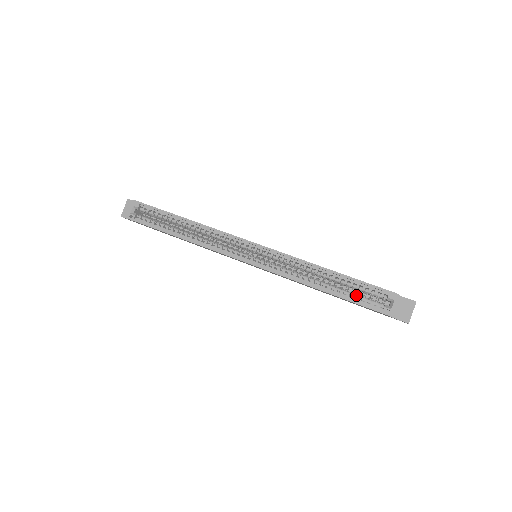
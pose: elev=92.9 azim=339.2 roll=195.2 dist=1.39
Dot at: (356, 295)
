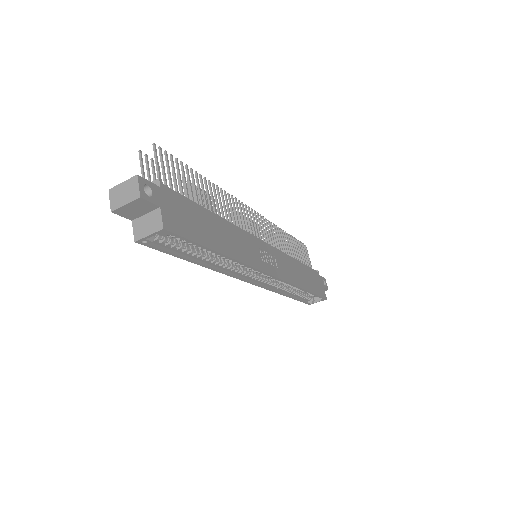
Dot at: (304, 296)
